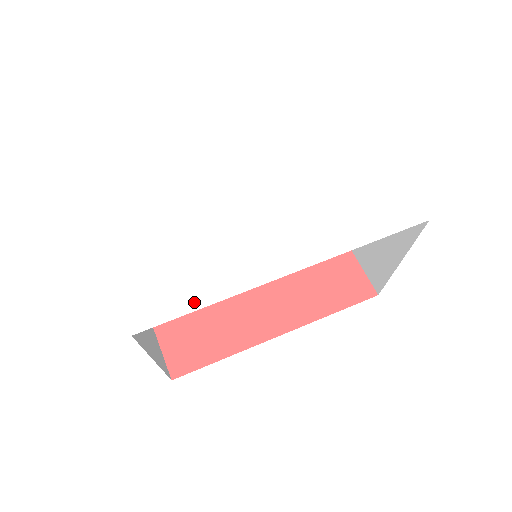
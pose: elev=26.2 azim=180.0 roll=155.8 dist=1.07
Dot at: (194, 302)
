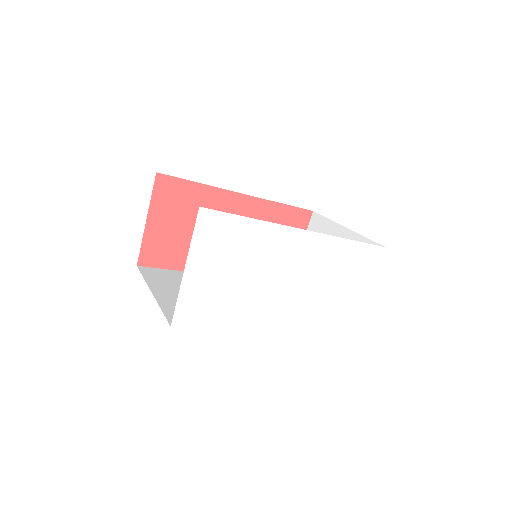
Dot at: (217, 323)
